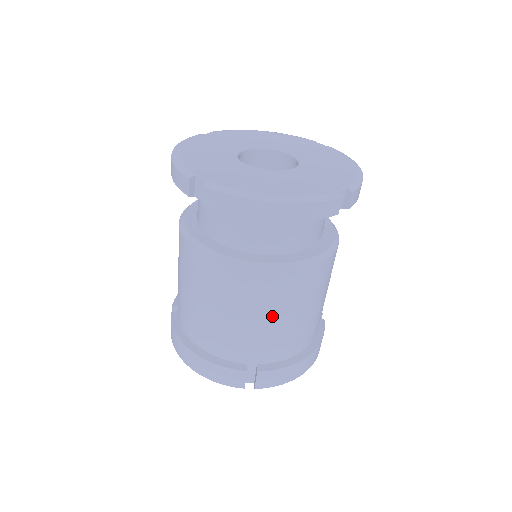
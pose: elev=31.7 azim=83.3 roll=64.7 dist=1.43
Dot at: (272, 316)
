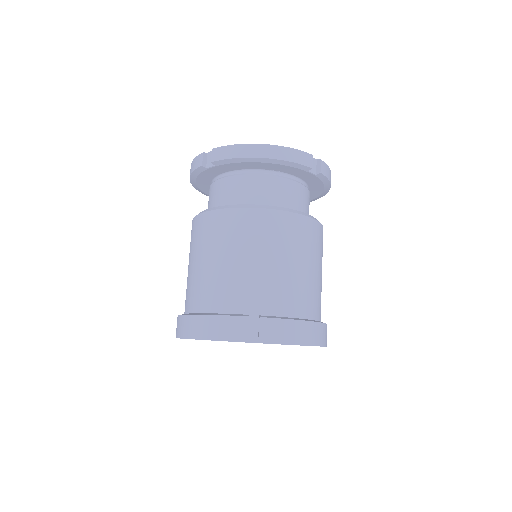
Dot at: (270, 256)
